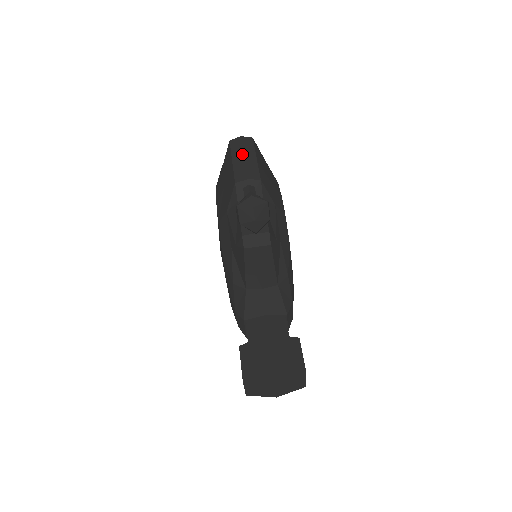
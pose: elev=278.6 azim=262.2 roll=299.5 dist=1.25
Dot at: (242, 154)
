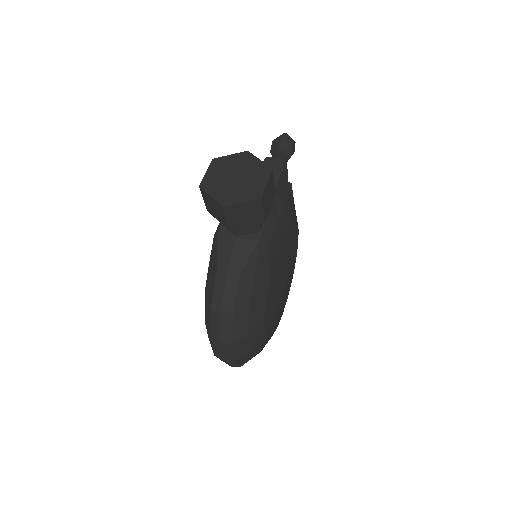
Dot at: occluded
